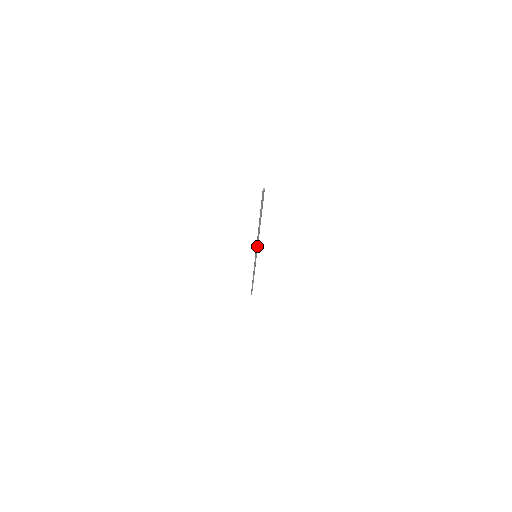
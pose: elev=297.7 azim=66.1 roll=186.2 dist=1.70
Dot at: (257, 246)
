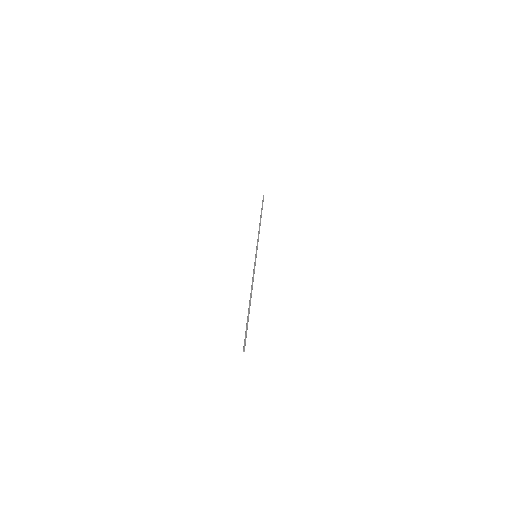
Dot at: (254, 271)
